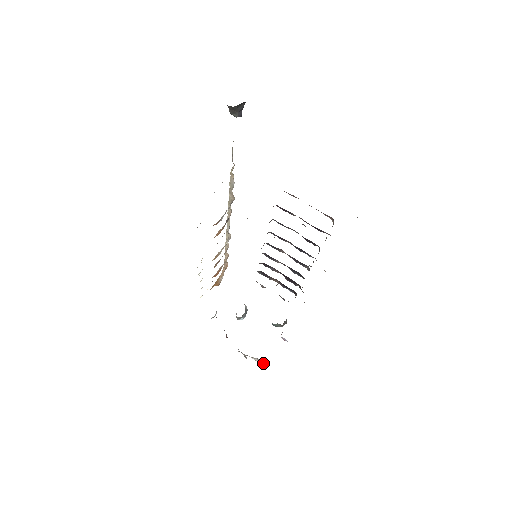
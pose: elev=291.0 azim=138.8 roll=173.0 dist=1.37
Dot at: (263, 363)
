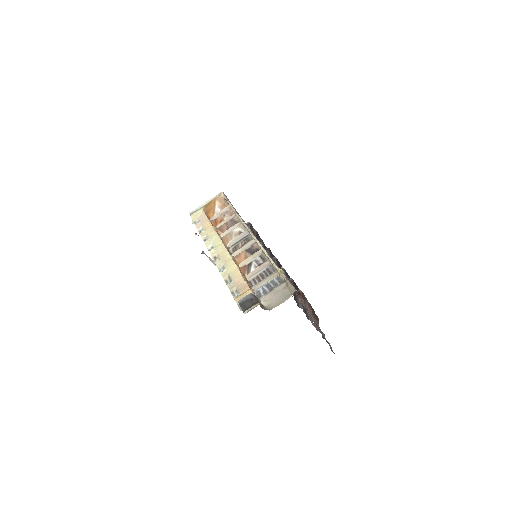
Dot at: occluded
